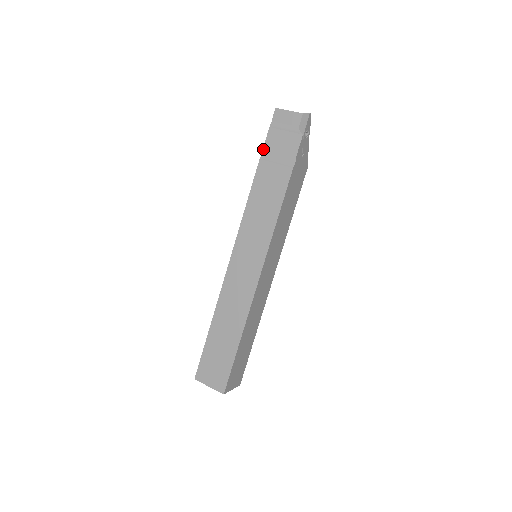
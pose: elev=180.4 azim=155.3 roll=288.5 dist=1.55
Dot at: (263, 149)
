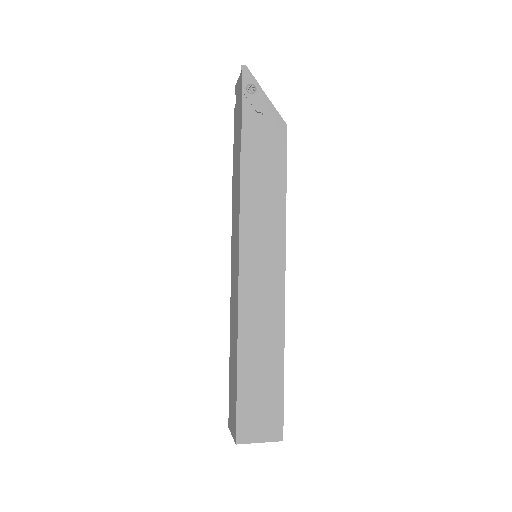
Dot at: (234, 133)
